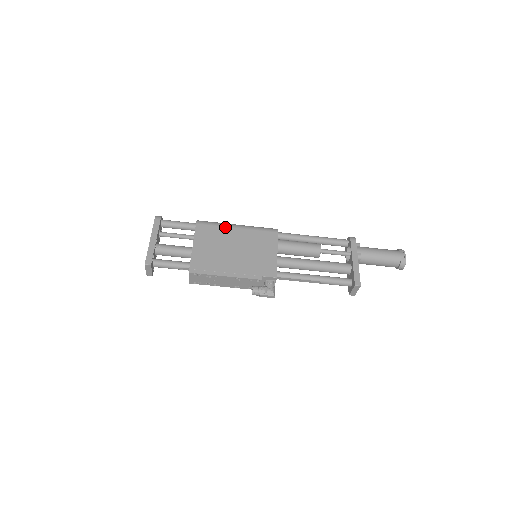
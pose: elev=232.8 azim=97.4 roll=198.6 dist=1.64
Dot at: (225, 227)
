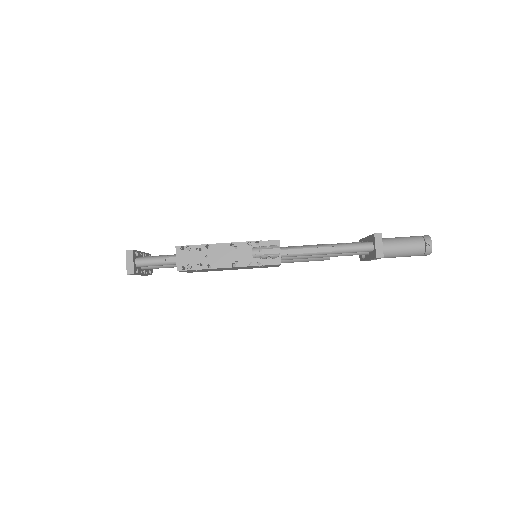
Dot at: occluded
